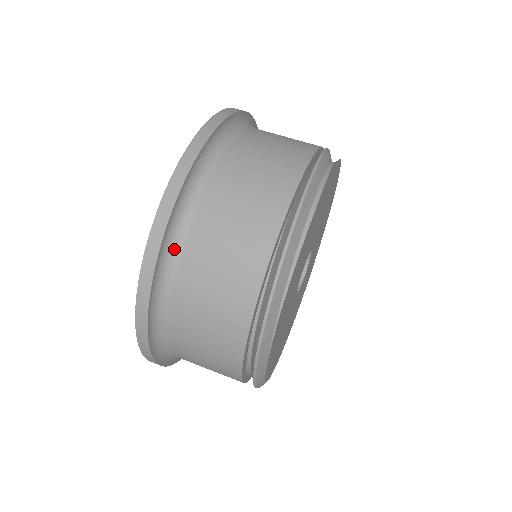
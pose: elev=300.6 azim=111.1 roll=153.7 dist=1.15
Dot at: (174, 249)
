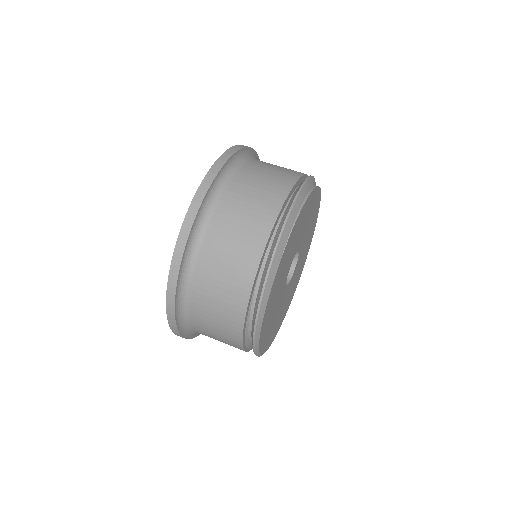
Dot at: (231, 172)
